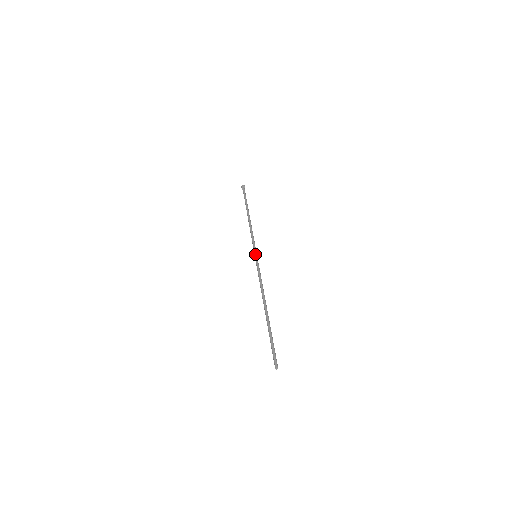
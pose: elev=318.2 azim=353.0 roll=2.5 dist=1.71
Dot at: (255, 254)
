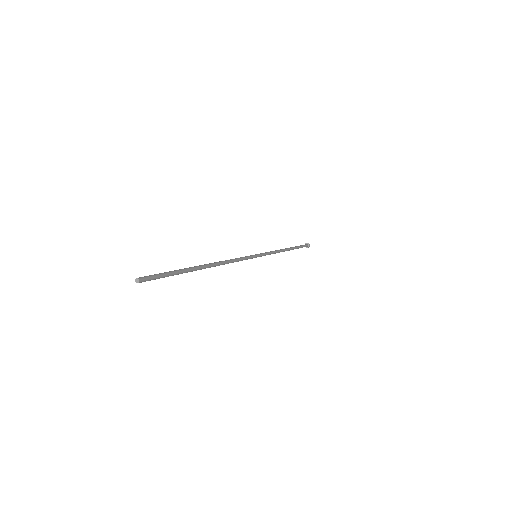
Dot at: occluded
